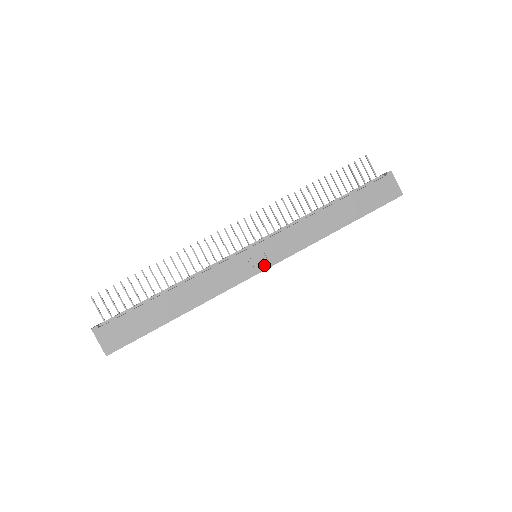
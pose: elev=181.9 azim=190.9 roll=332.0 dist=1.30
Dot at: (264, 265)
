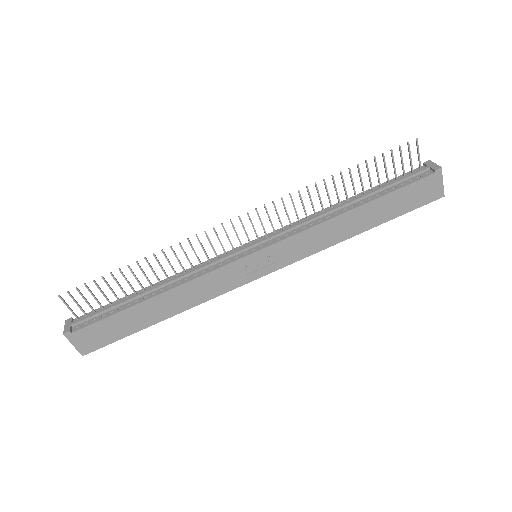
Dot at: (264, 271)
